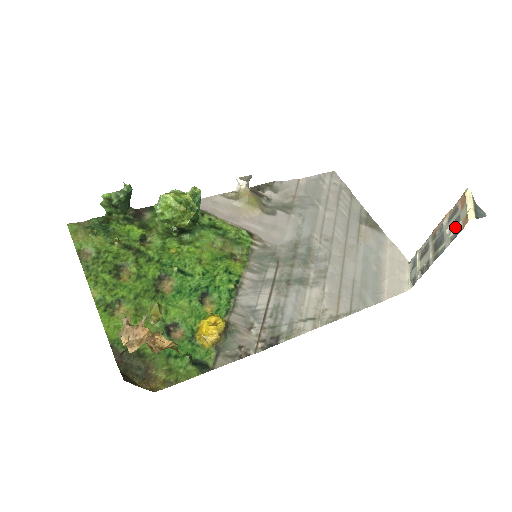
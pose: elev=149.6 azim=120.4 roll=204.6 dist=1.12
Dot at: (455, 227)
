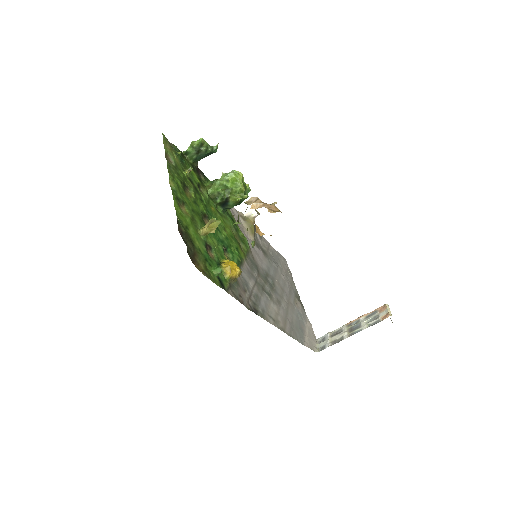
Dot at: (374, 320)
